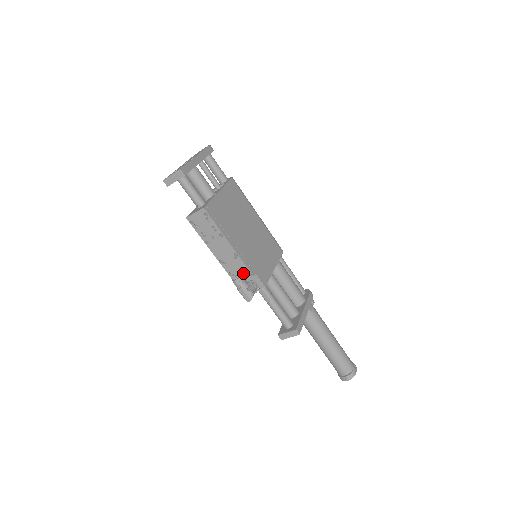
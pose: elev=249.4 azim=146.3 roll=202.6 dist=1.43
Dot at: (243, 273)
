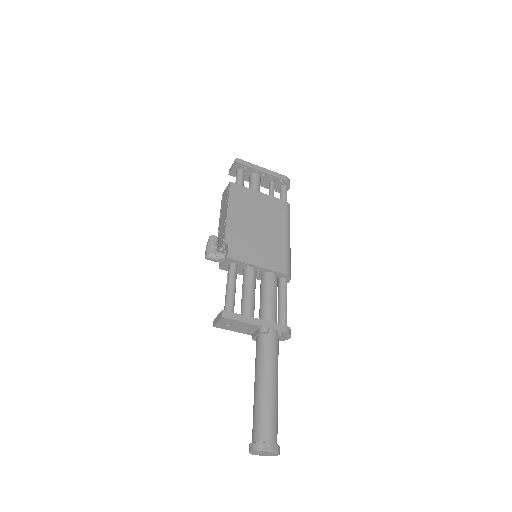
Dot at: (222, 240)
